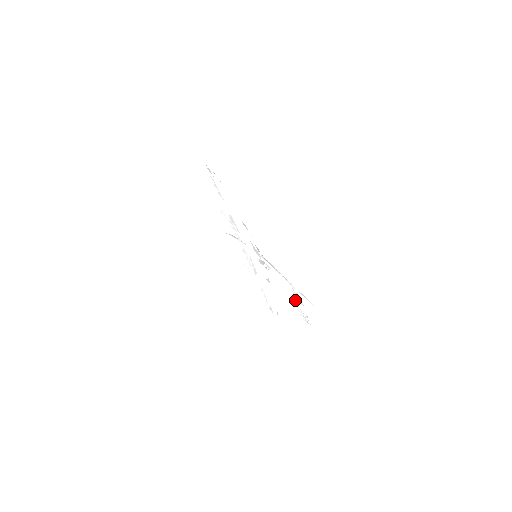
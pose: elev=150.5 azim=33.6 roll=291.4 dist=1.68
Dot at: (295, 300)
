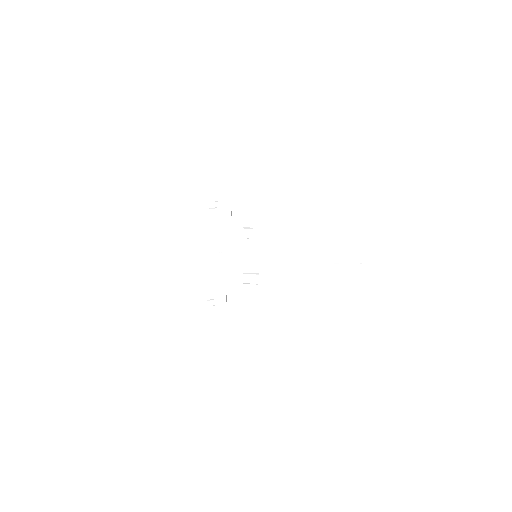
Dot at: (360, 252)
